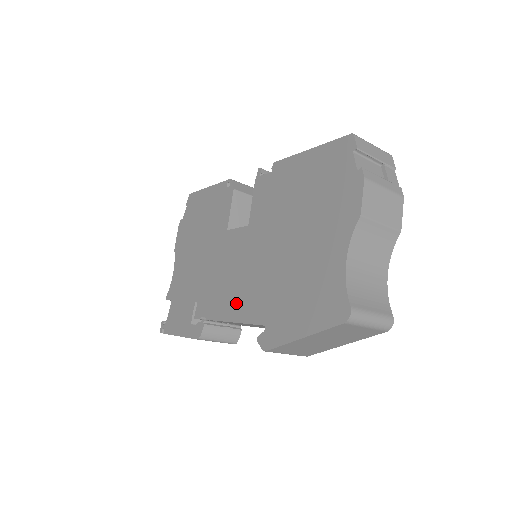
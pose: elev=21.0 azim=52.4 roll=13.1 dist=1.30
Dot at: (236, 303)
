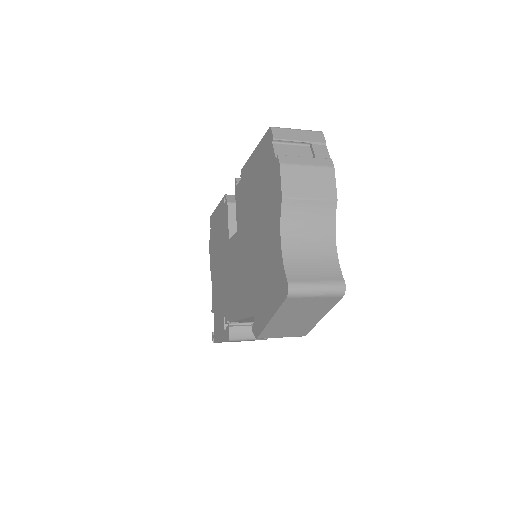
Dot at: (240, 302)
